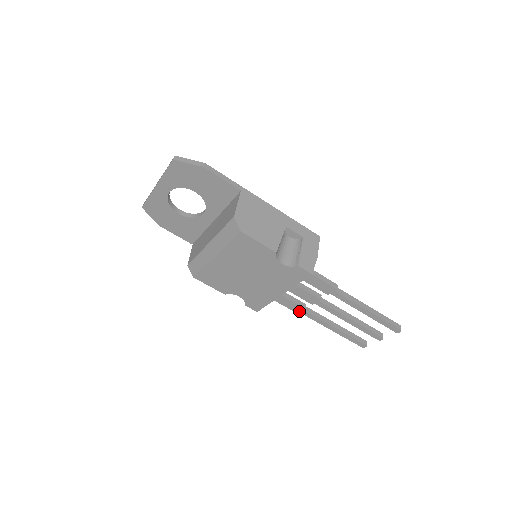
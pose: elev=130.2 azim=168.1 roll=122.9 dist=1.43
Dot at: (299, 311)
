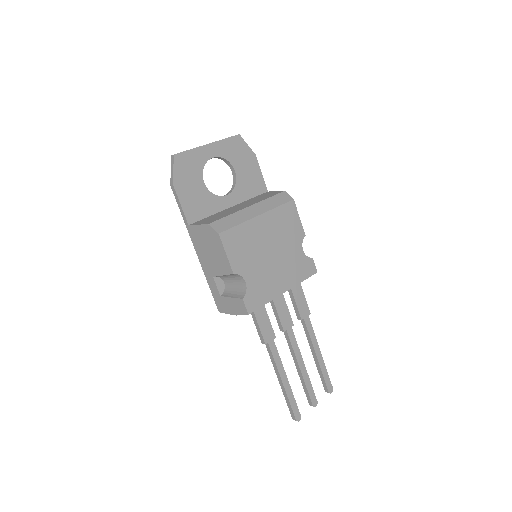
Dot at: (268, 340)
